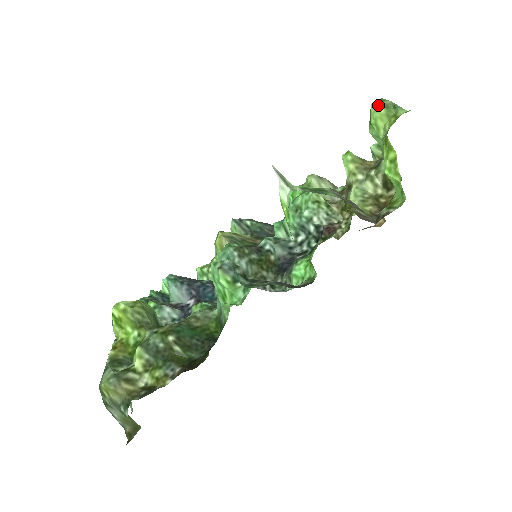
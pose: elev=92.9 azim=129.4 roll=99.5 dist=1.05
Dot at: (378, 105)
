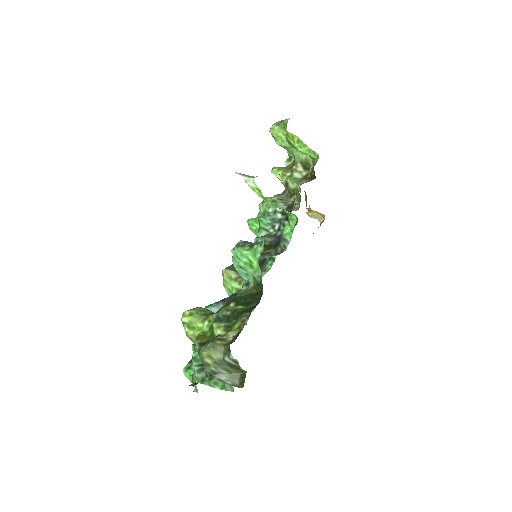
Dot at: (273, 127)
